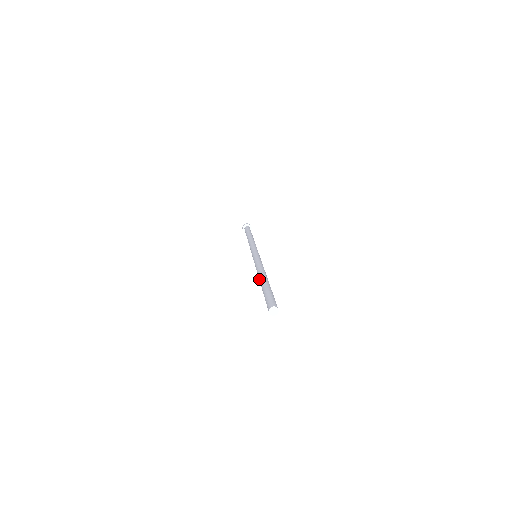
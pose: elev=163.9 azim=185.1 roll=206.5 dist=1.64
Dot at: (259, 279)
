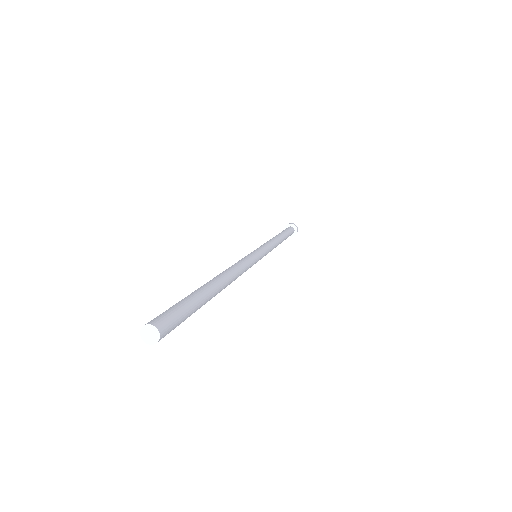
Dot at: occluded
